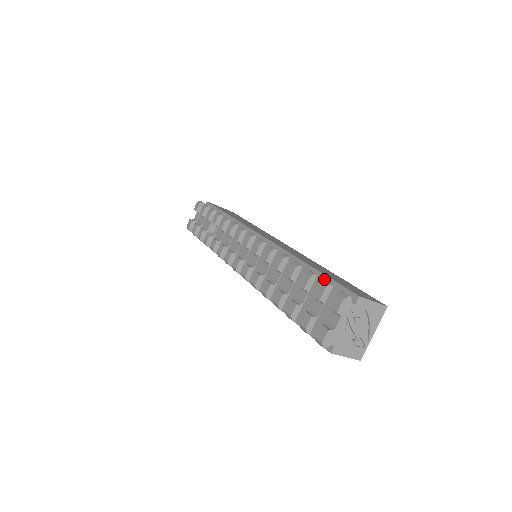
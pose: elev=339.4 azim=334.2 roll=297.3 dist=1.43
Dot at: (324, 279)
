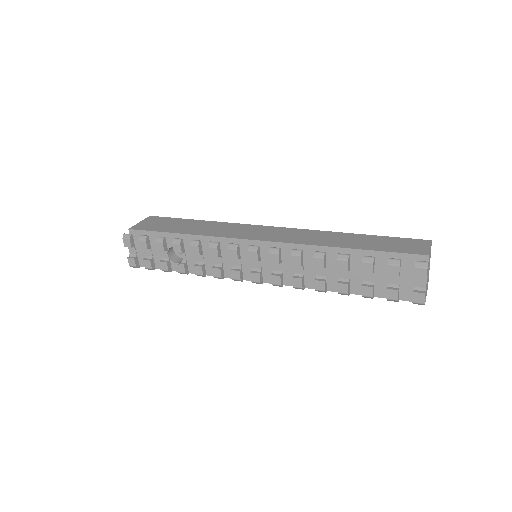
Dot at: (379, 254)
